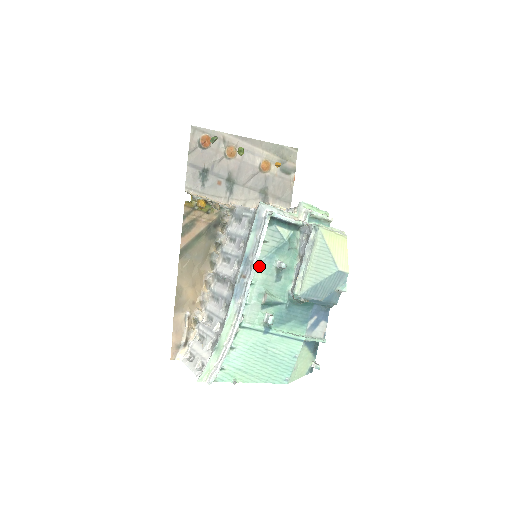
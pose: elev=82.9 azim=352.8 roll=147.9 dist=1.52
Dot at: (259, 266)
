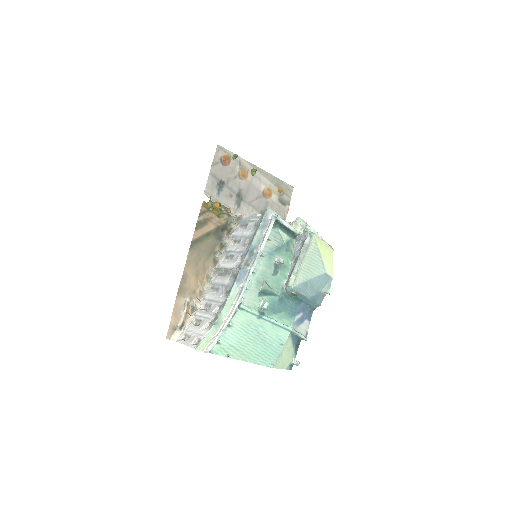
Dot at: (261, 259)
